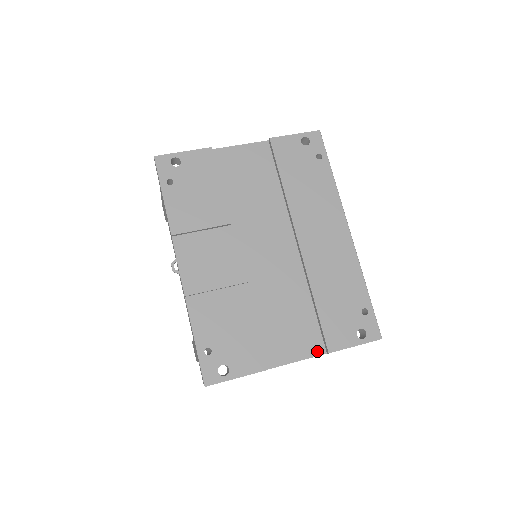
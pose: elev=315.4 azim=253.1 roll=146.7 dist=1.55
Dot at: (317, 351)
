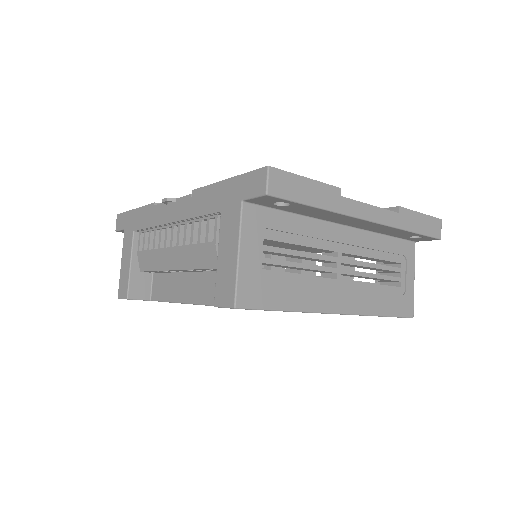
Dot at: occluded
